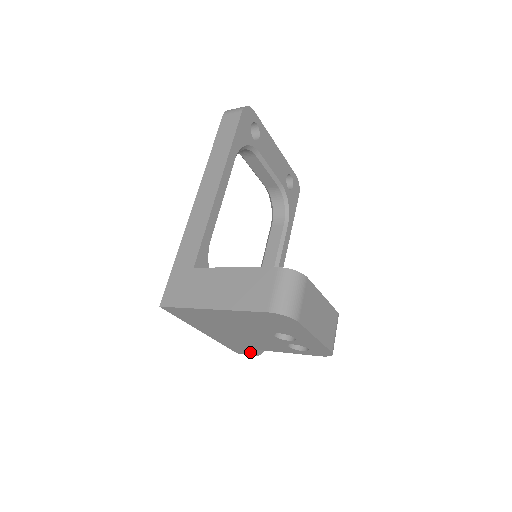
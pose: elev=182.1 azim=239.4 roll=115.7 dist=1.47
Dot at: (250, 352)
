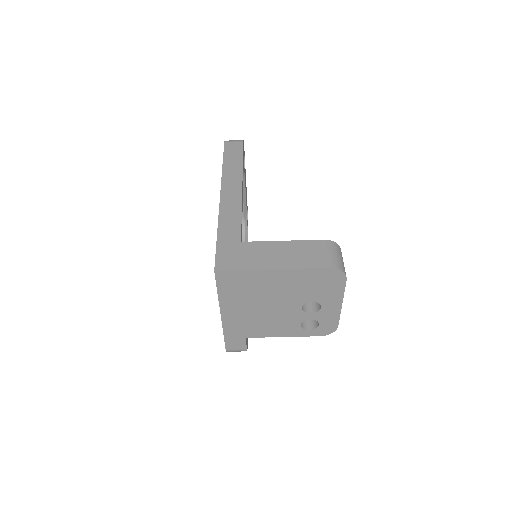
Dot at: (245, 344)
